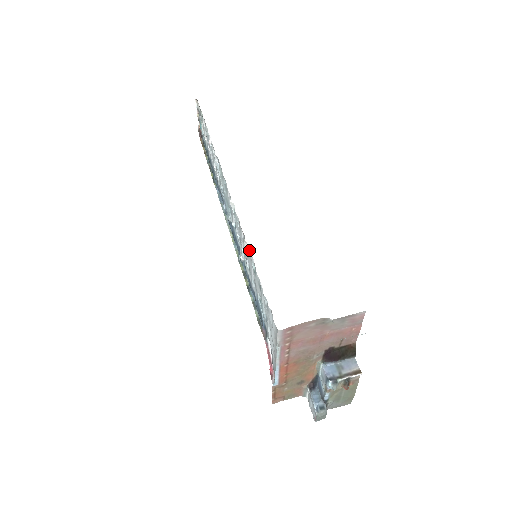
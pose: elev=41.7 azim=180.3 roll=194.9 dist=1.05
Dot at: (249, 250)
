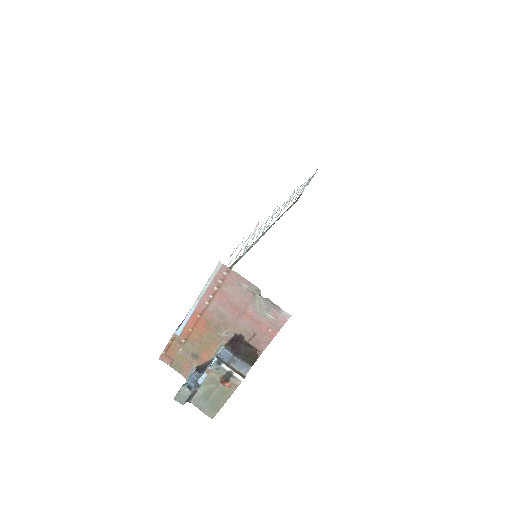
Dot at: (255, 231)
